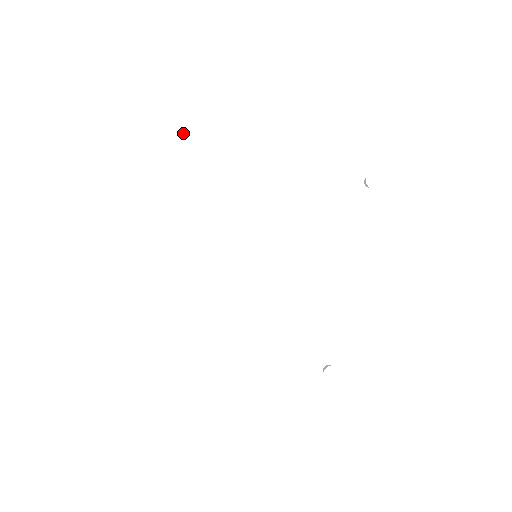
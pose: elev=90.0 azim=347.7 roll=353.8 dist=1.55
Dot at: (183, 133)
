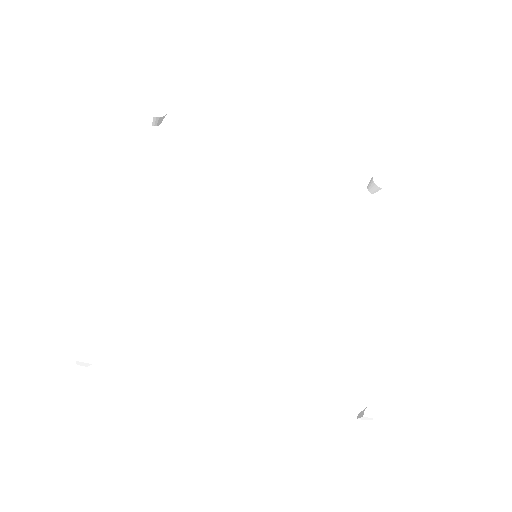
Dot at: (163, 110)
